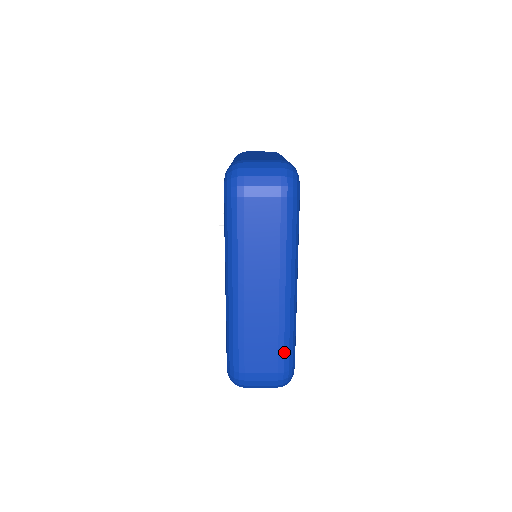
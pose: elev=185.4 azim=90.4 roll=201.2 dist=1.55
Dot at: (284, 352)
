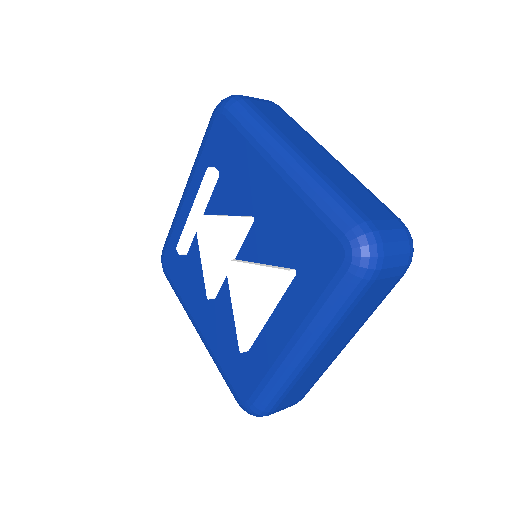
Dot at: occluded
